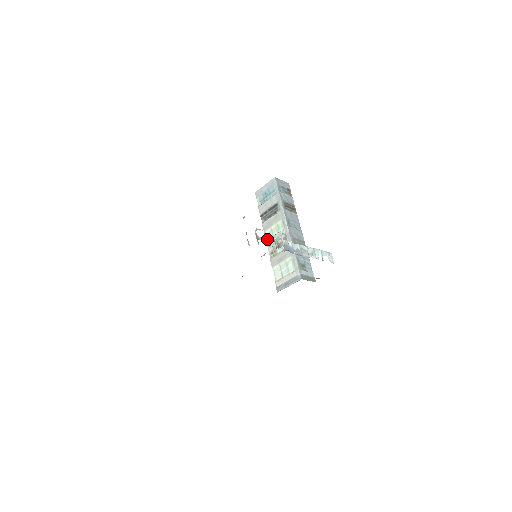
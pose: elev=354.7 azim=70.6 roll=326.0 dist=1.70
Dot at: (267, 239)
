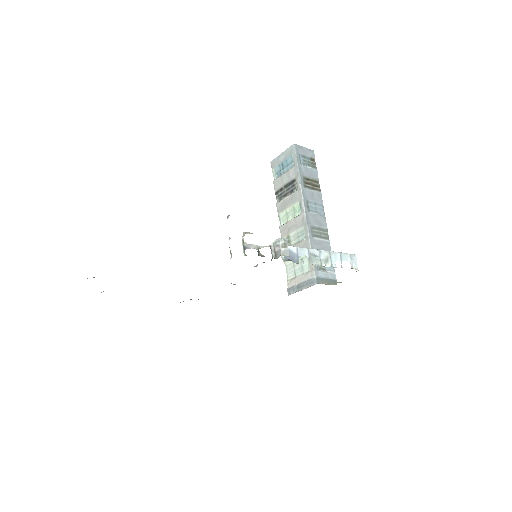
Dot at: (260, 246)
